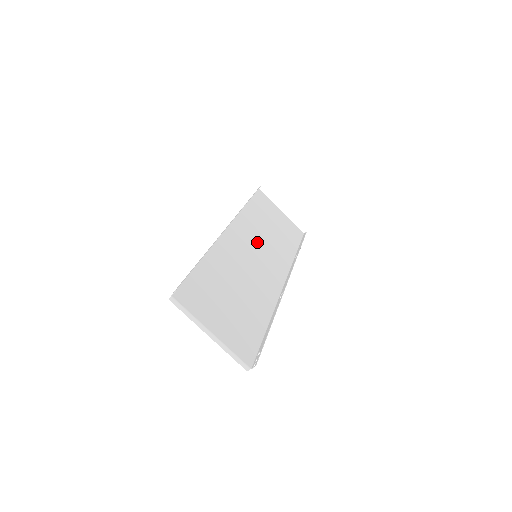
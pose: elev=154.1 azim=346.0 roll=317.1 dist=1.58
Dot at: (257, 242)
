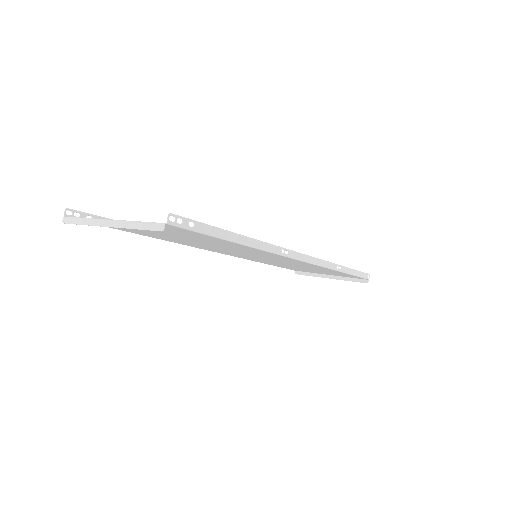
Dot at: occluded
